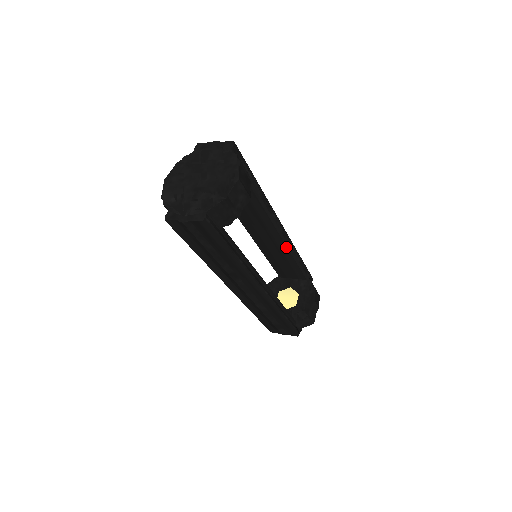
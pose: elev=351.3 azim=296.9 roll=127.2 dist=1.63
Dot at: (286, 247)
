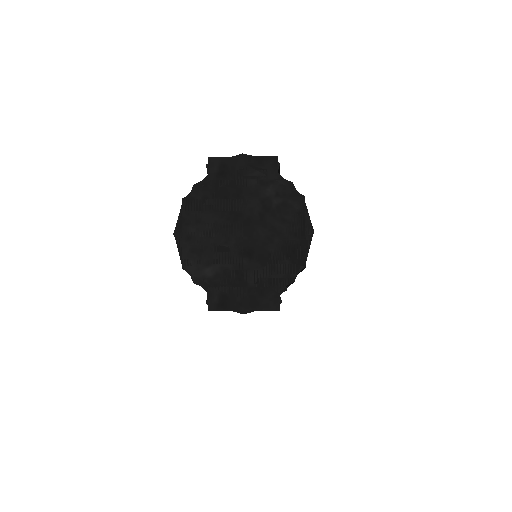
Dot at: occluded
